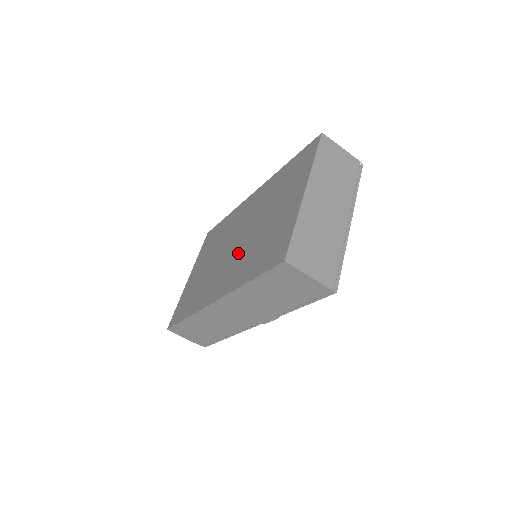
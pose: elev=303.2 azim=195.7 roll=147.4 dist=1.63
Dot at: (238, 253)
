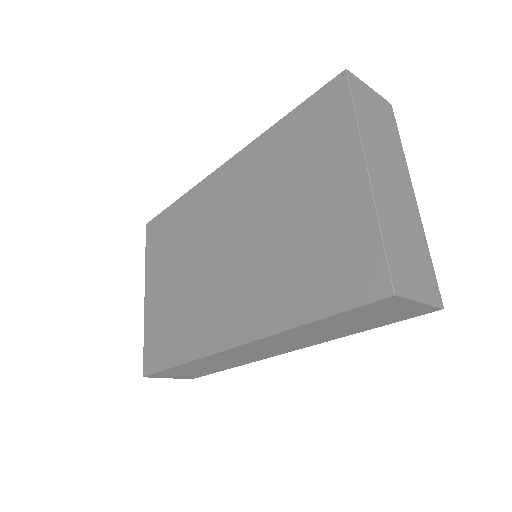
Dot at: (249, 267)
